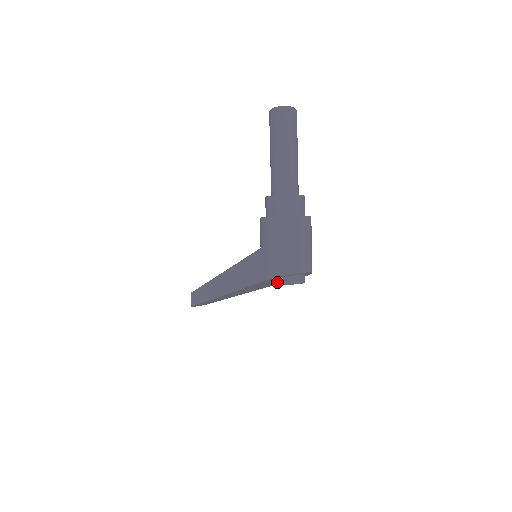
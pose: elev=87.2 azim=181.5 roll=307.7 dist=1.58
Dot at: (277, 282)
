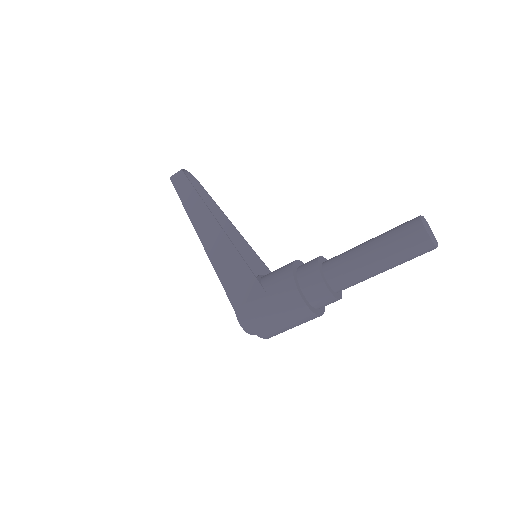
Dot at: occluded
